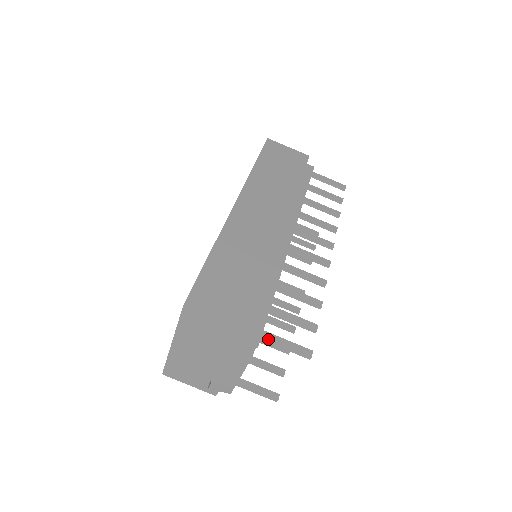
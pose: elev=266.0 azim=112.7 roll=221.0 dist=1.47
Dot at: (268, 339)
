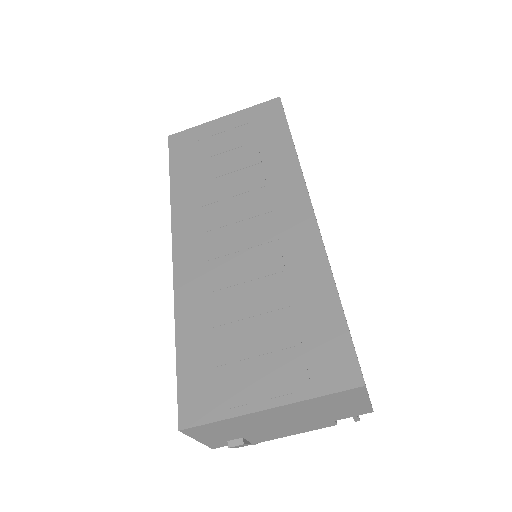
Dot at: occluded
